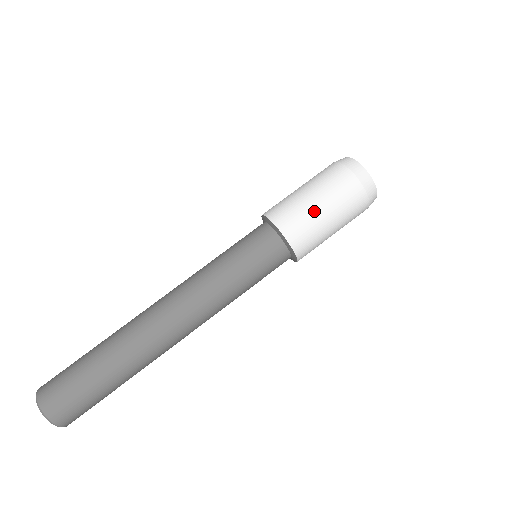
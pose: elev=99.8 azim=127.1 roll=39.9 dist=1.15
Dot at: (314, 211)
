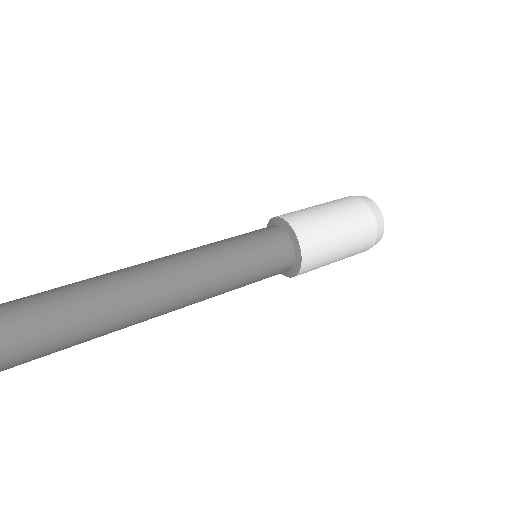
Dot at: (334, 237)
